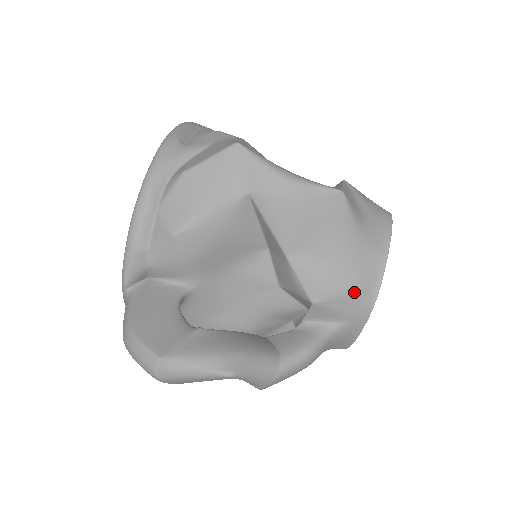
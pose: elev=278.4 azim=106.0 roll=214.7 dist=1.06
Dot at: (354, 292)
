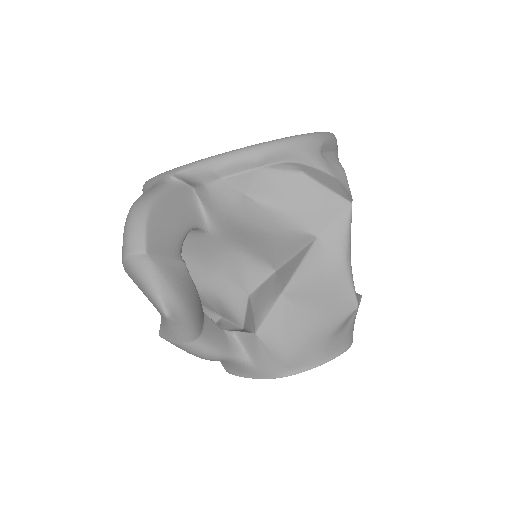
Dot at: (283, 359)
